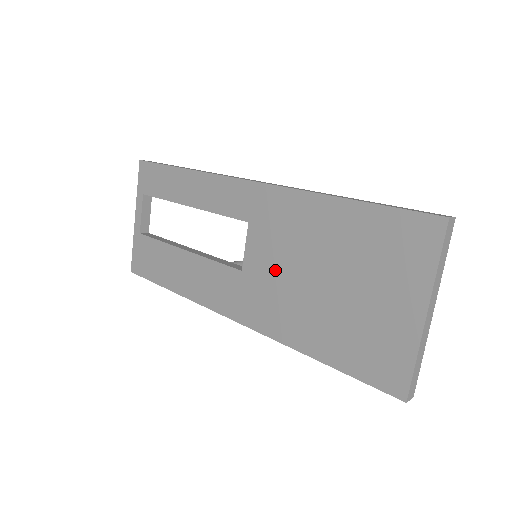
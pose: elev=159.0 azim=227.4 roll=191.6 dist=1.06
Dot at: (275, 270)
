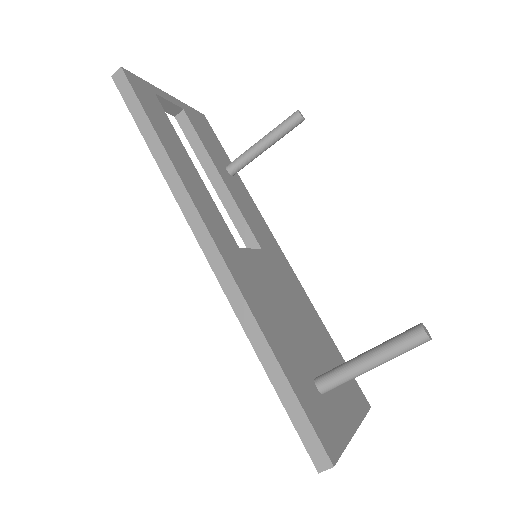
Dot at: occluded
